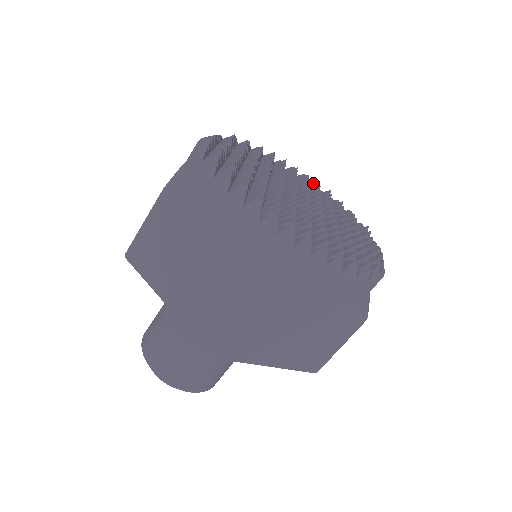
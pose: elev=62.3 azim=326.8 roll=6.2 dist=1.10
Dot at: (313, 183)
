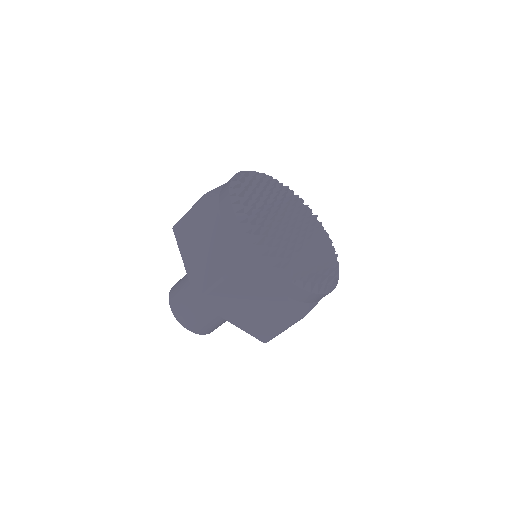
Dot at: occluded
